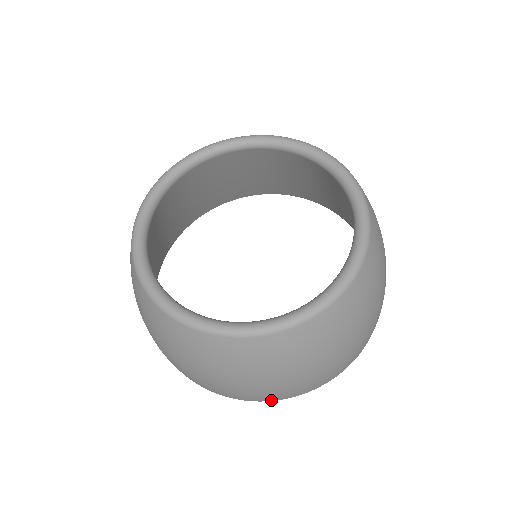
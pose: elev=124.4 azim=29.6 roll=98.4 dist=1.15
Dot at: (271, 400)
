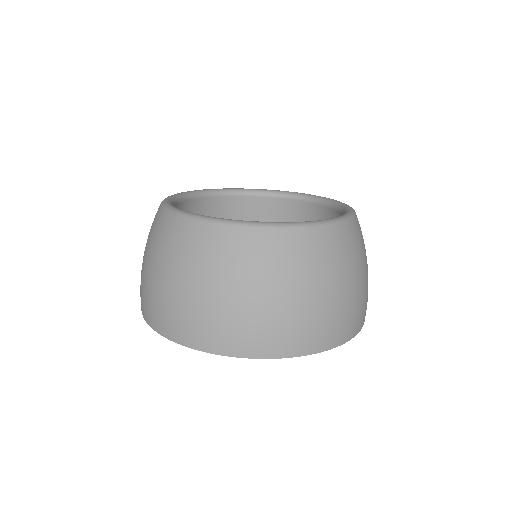
Dot at: (333, 346)
